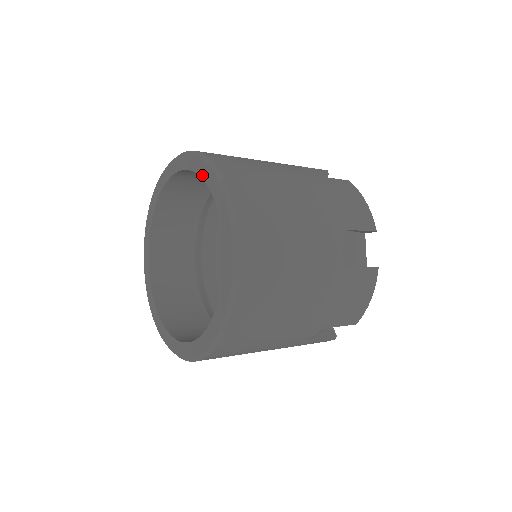
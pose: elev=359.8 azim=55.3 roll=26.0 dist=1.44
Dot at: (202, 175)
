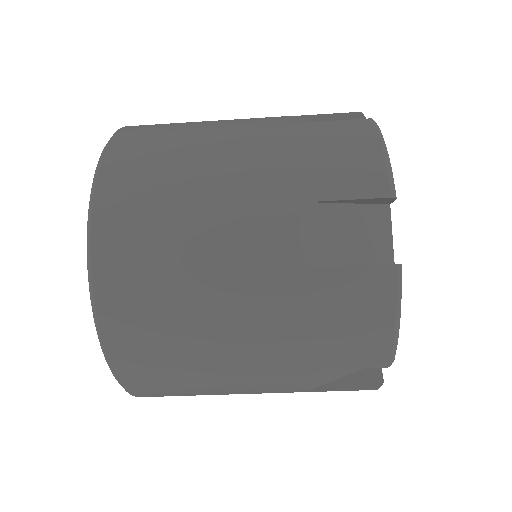
Dot at: occluded
